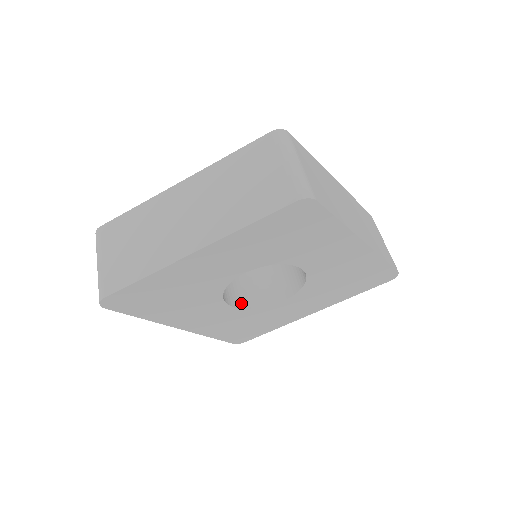
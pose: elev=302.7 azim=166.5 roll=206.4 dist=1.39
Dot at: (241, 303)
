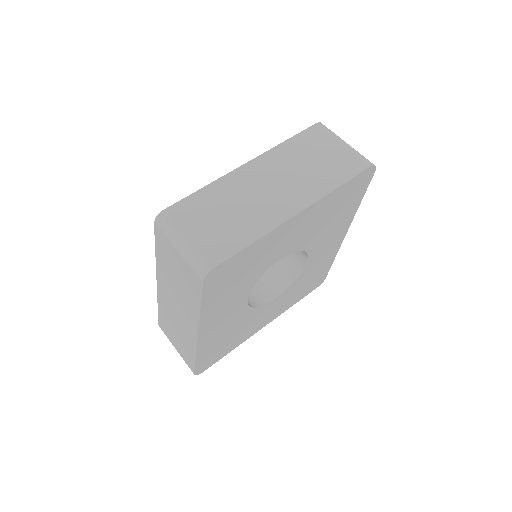
Dot at: (282, 286)
